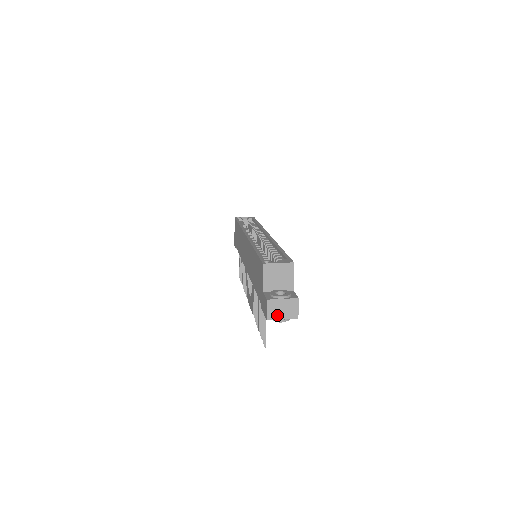
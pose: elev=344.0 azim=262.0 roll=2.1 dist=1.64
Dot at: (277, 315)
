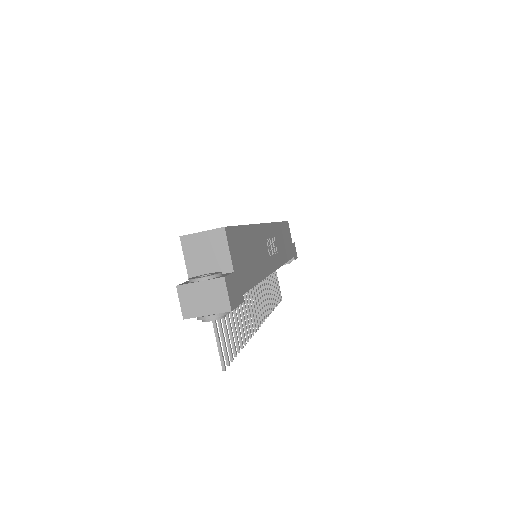
Dot at: (197, 309)
